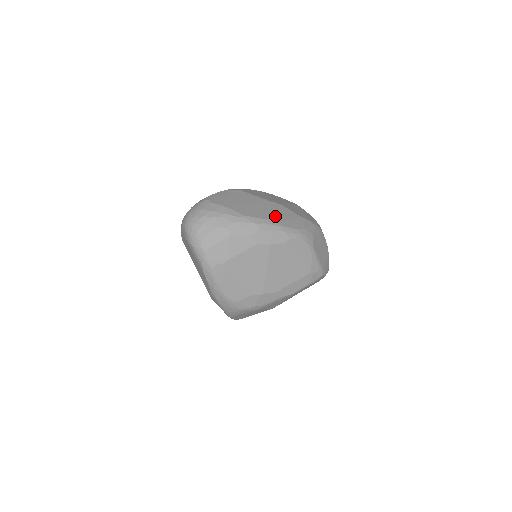
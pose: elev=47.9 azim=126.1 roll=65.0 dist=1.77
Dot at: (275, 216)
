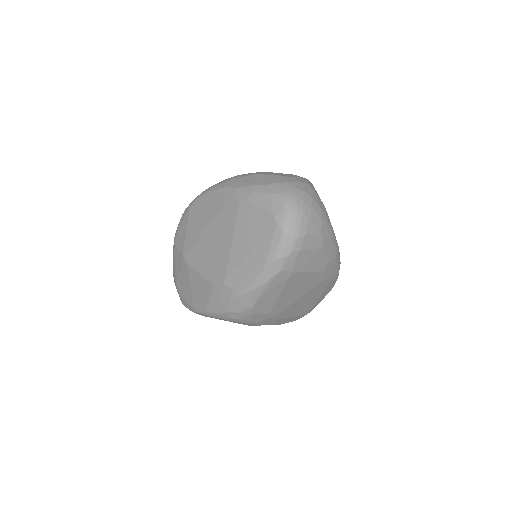
Dot at: occluded
